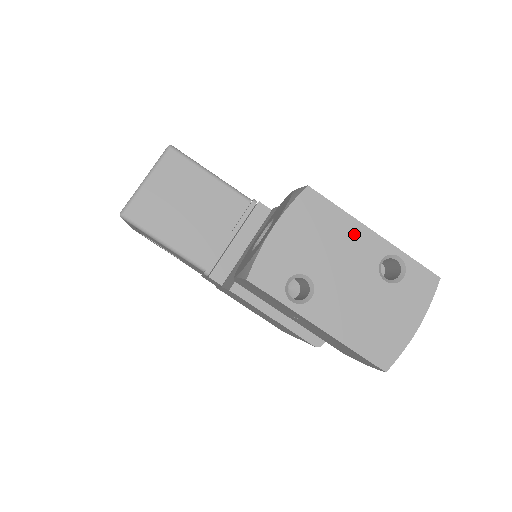
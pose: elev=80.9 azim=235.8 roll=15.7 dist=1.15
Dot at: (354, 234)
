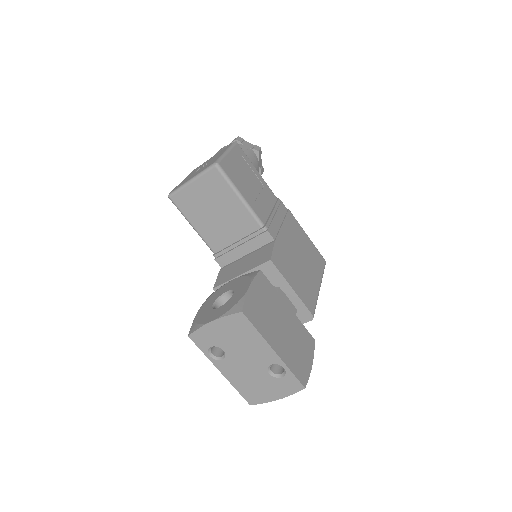
Dot at: (261, 346)
